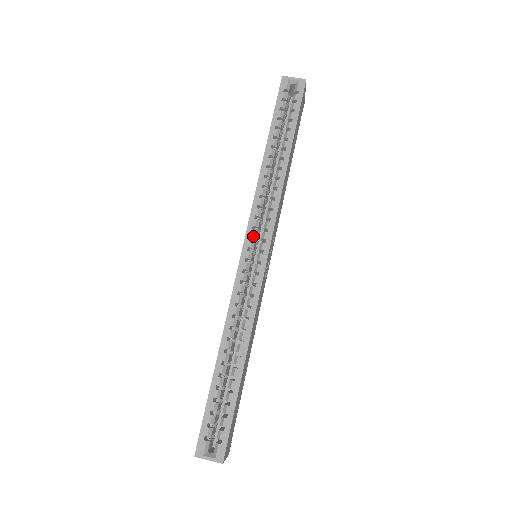
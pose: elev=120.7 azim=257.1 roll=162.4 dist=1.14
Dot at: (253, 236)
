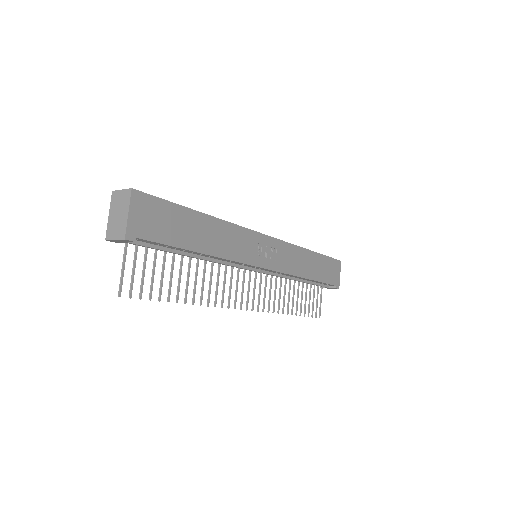
Dot at: occluded
